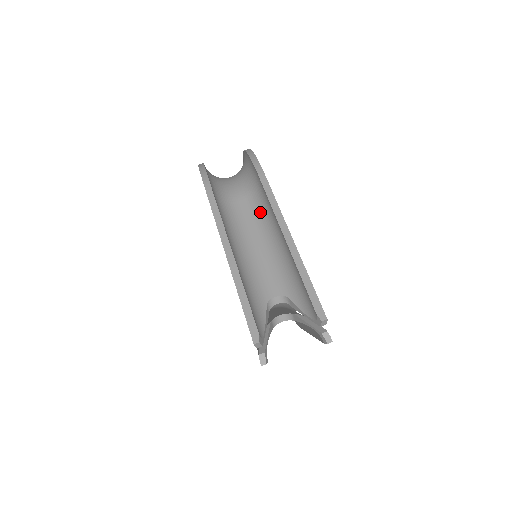
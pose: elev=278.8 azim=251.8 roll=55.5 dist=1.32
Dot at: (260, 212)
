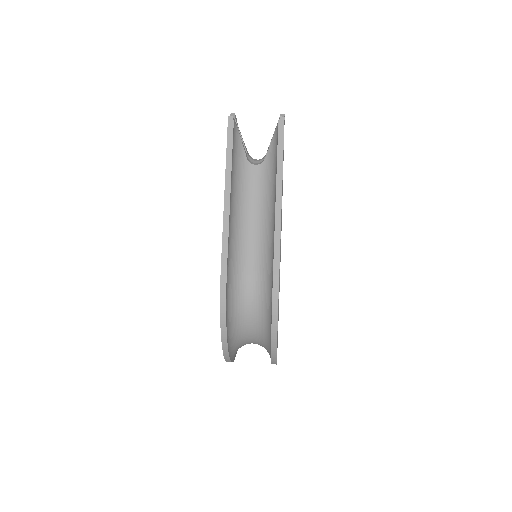
Dot at: occluded
